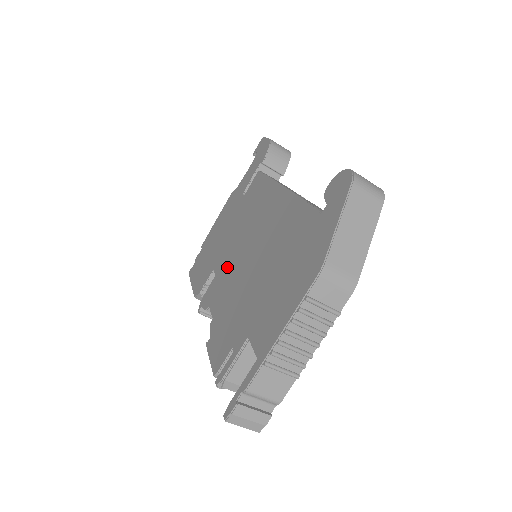
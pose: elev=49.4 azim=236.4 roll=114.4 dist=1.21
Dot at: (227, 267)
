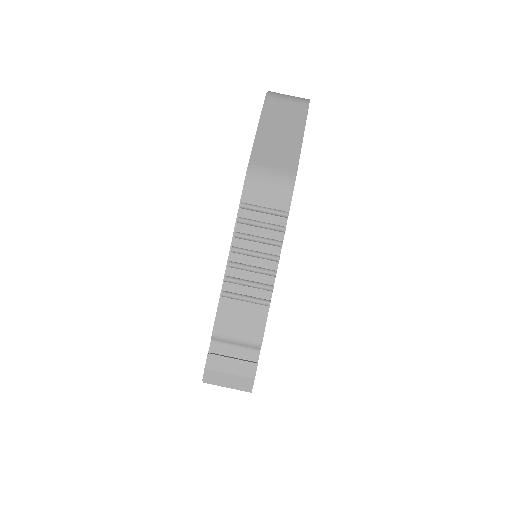
Dot at: occluded
